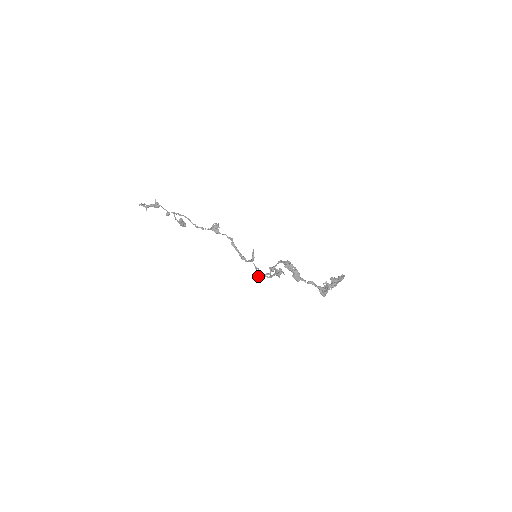
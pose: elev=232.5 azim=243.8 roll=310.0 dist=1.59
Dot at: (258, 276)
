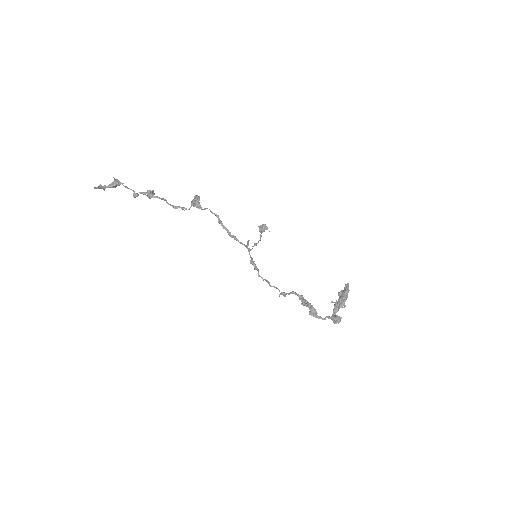
Dot at: (258, 274)
